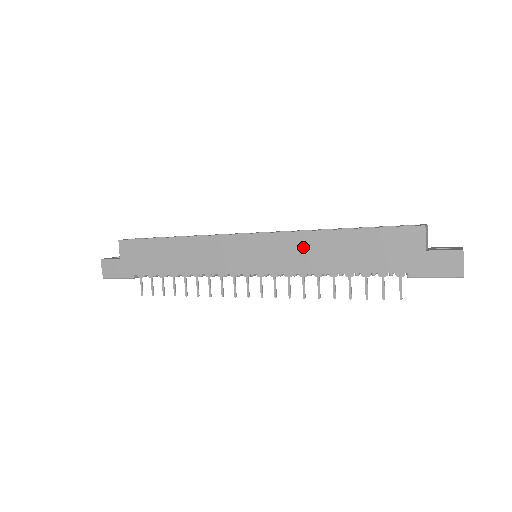
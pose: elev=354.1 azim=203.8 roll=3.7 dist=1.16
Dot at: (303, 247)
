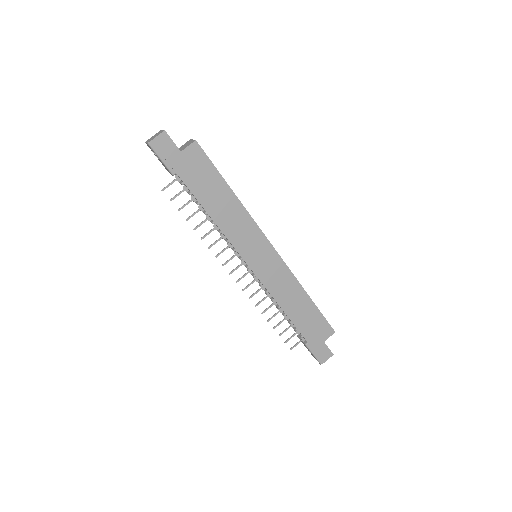
Dot at: (288, 286)
